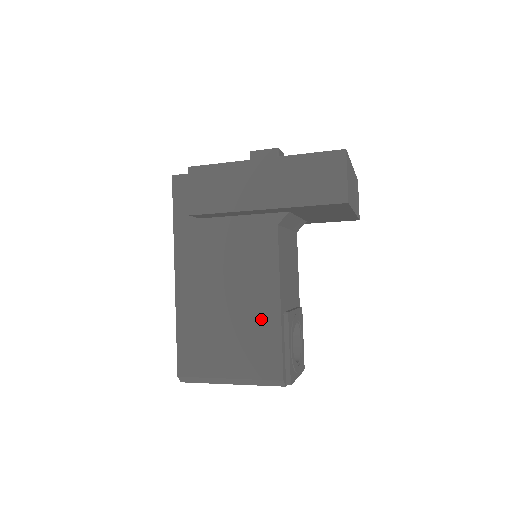
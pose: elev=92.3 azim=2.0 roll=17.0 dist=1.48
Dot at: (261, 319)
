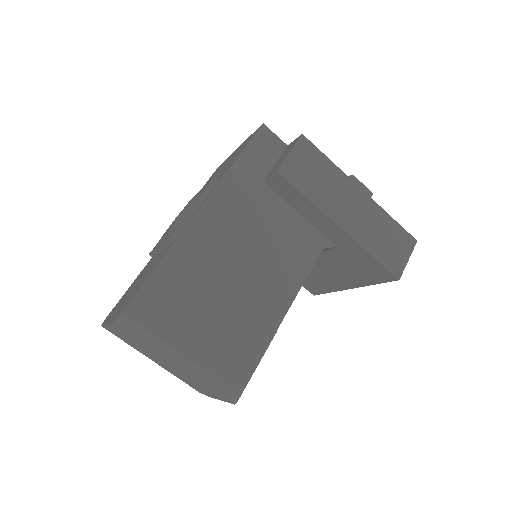
Dot at: (258, 318)
